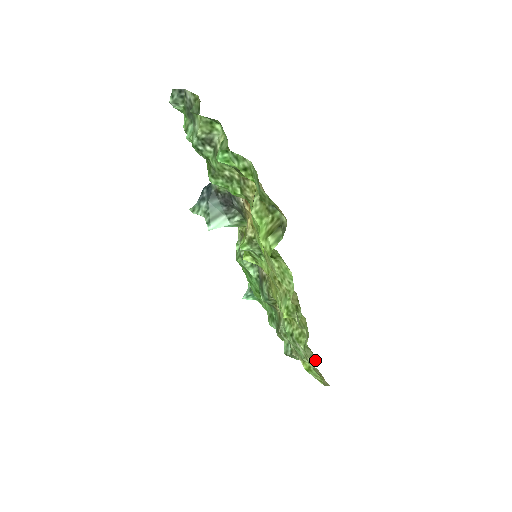
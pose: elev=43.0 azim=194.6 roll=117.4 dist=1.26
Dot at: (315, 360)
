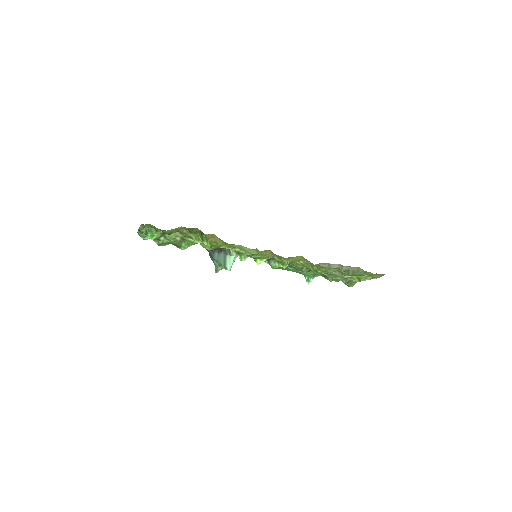
Dot at: (341, 270)
